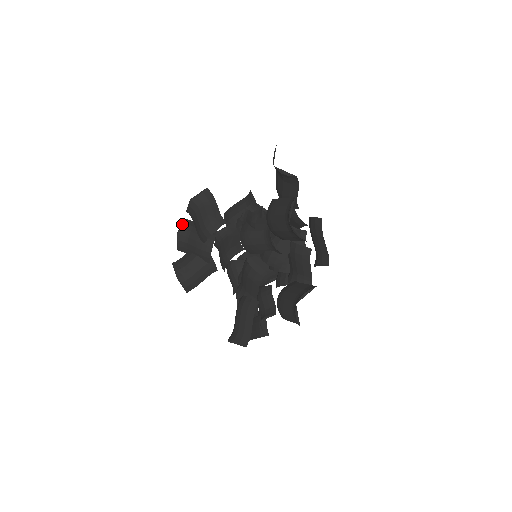
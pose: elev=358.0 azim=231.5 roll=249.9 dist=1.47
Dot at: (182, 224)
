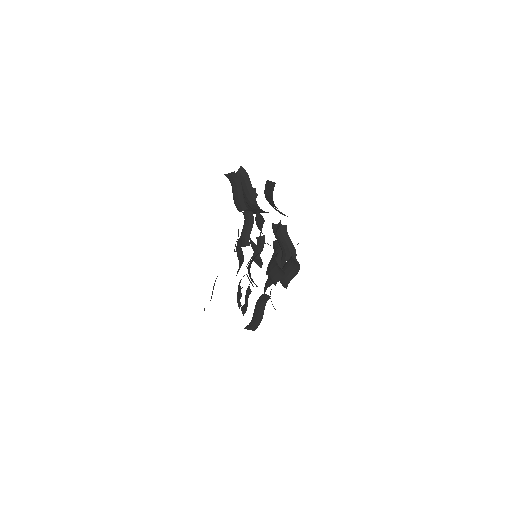
Dot at: (237, 171)
